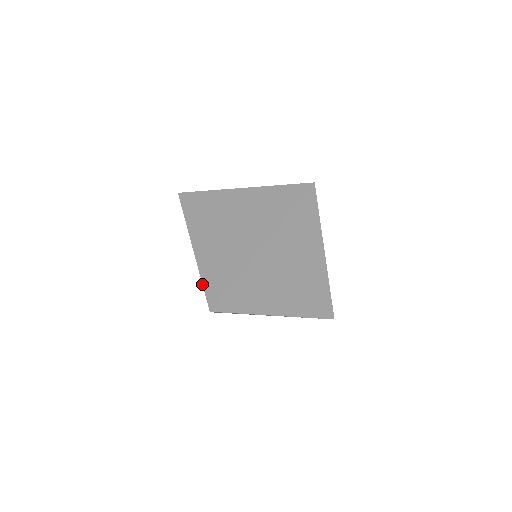
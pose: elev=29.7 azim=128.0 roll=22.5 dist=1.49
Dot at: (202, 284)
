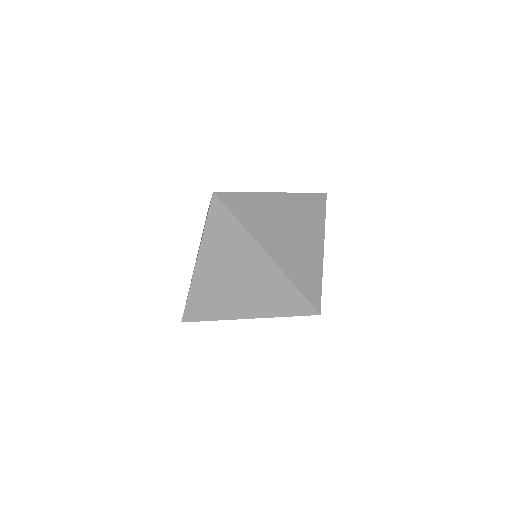
Dot at: occluded
